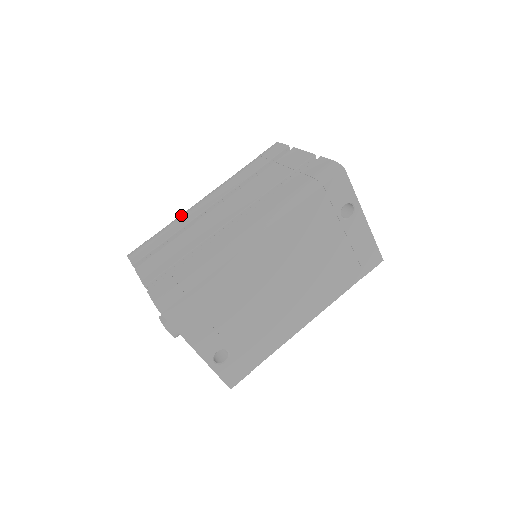
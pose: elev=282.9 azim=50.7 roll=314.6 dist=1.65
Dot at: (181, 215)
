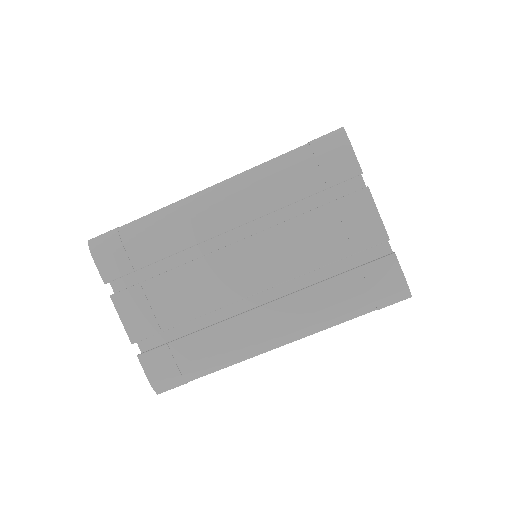
Dot at: (174, 215)
